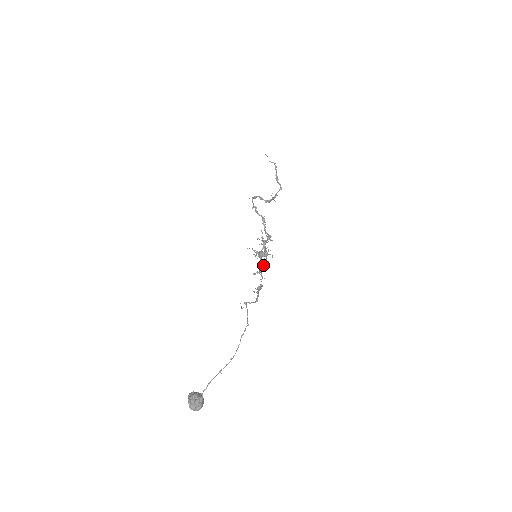
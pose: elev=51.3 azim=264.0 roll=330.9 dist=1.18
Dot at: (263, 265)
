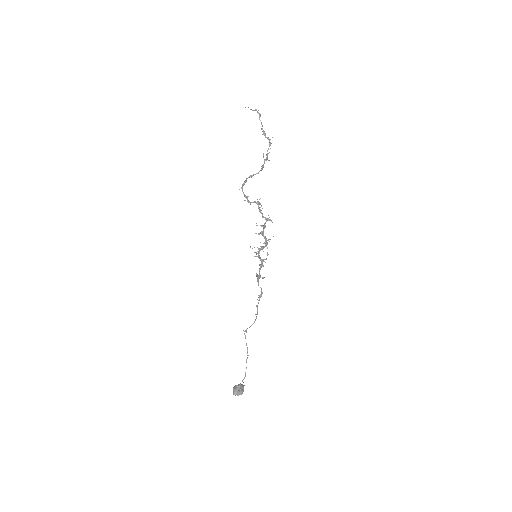
Dot at: (258, 277)
